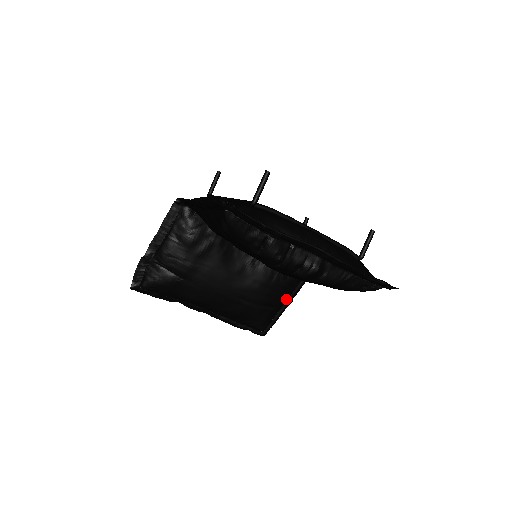
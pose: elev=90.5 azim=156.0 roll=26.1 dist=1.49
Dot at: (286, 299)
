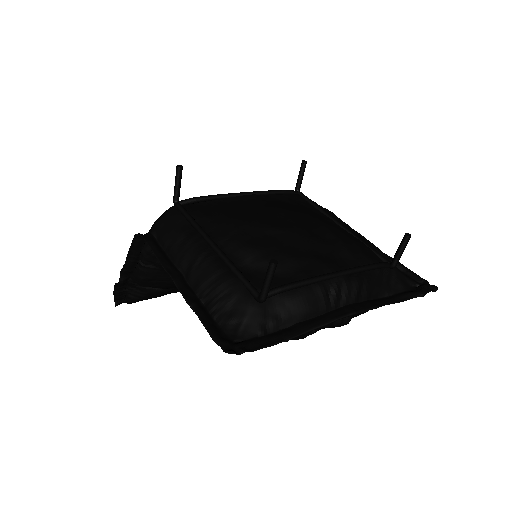
Dot at: occluded
